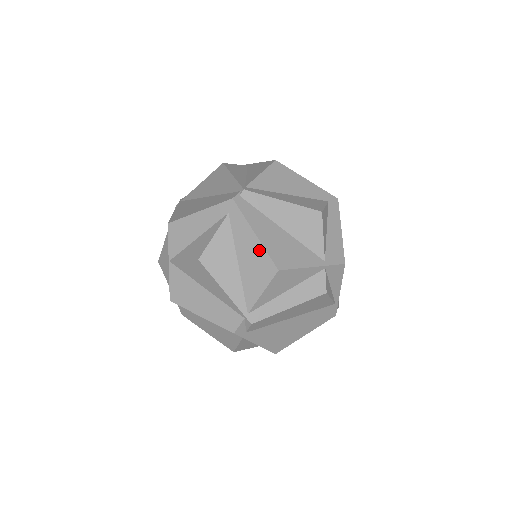
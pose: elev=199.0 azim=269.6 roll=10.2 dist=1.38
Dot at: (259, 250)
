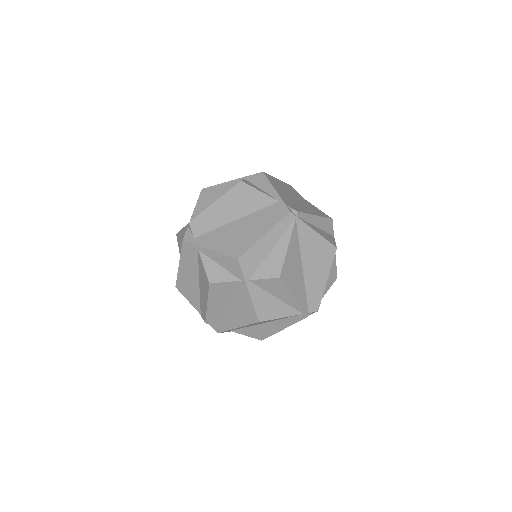
Dot at: occluded
